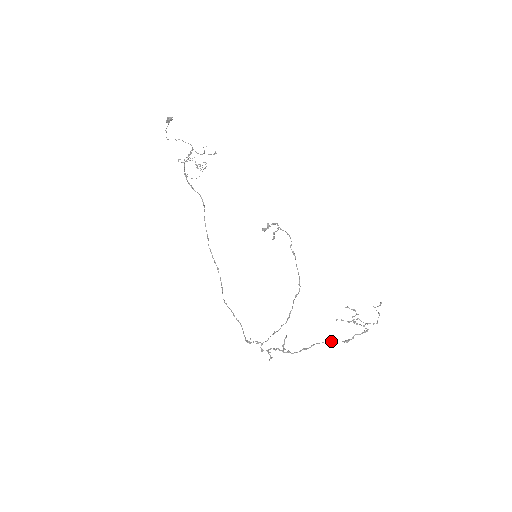
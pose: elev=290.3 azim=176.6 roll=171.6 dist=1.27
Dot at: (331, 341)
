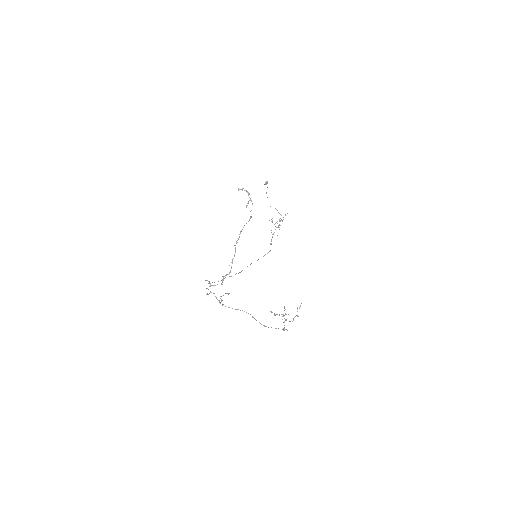
Dot at: (254, 318)
